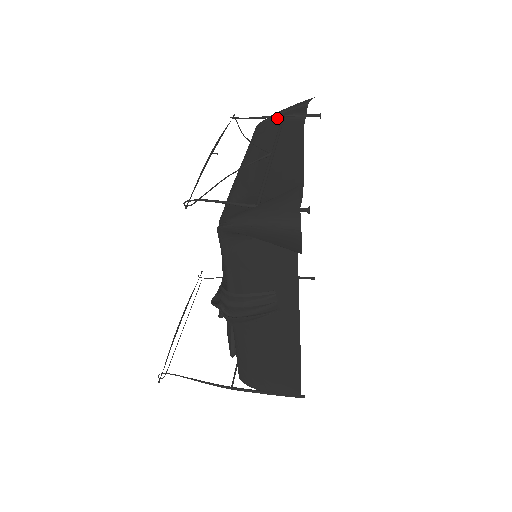
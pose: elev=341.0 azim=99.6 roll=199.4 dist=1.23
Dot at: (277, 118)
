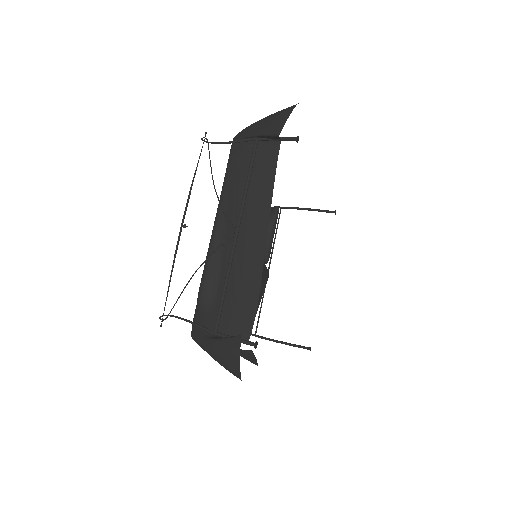
Dot at: (250, 140)
